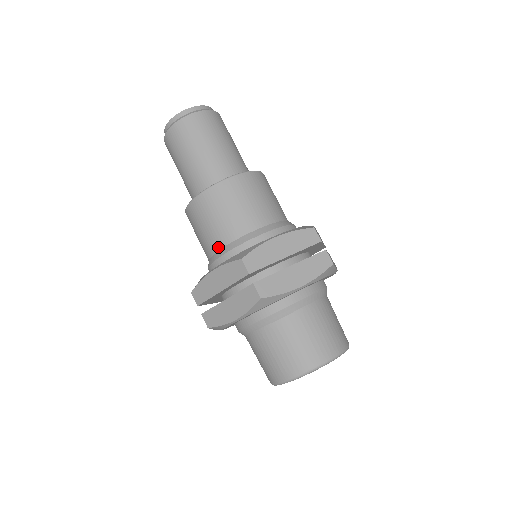
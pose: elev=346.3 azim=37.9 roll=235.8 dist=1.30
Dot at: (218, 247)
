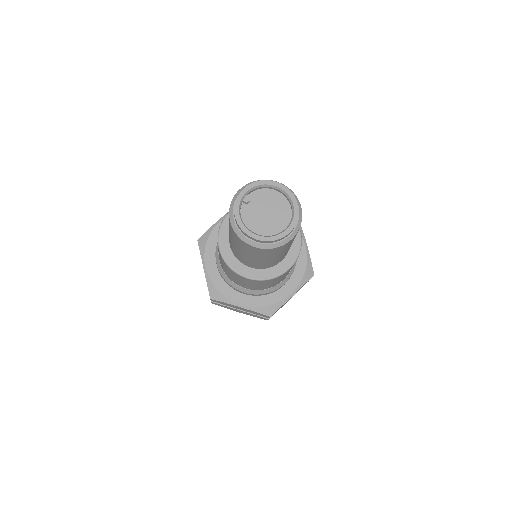
Dot at: occluded
